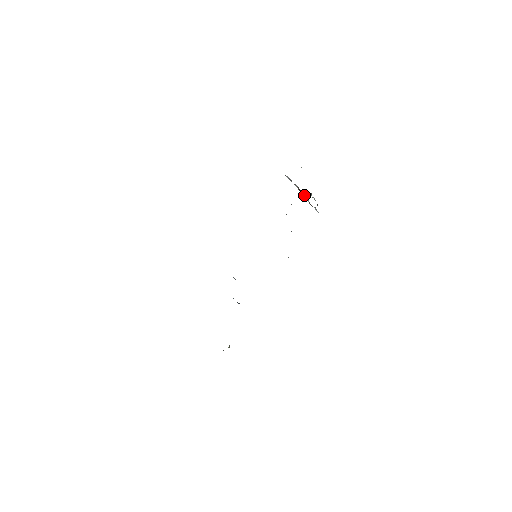
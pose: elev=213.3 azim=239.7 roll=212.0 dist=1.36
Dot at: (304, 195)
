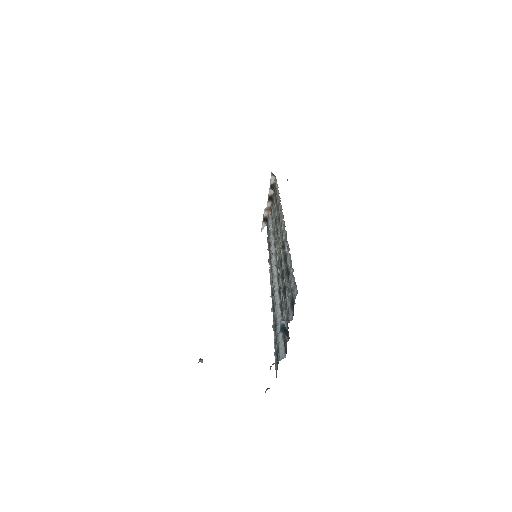
Dot at: (267, 205)
